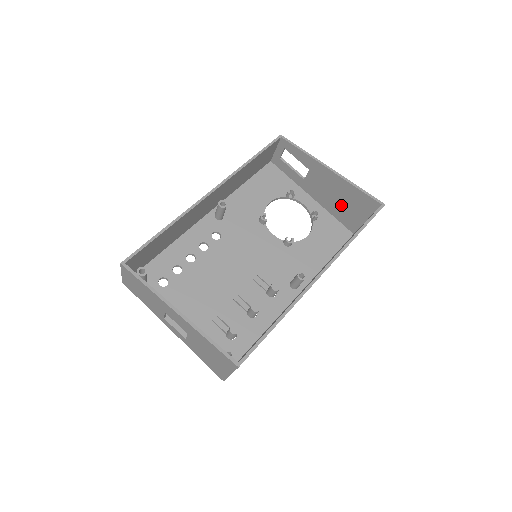
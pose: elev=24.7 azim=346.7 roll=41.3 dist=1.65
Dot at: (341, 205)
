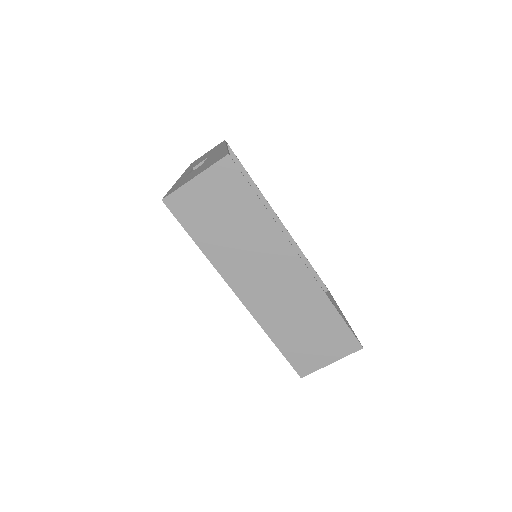
Dot at: occluded
